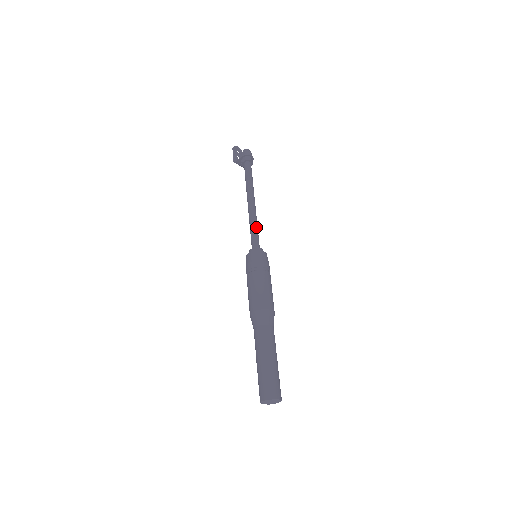
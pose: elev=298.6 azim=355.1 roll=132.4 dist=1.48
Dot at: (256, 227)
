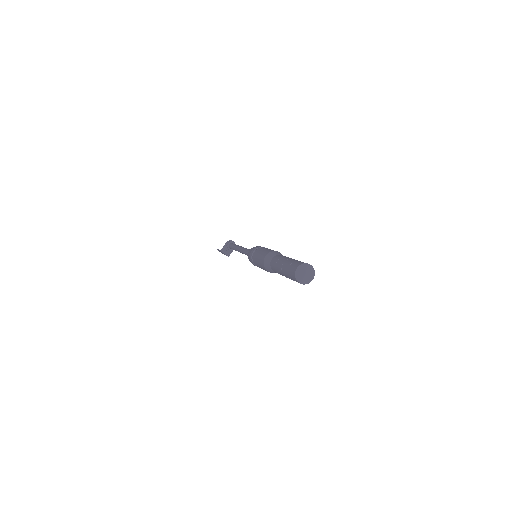
Dot at: occluded
